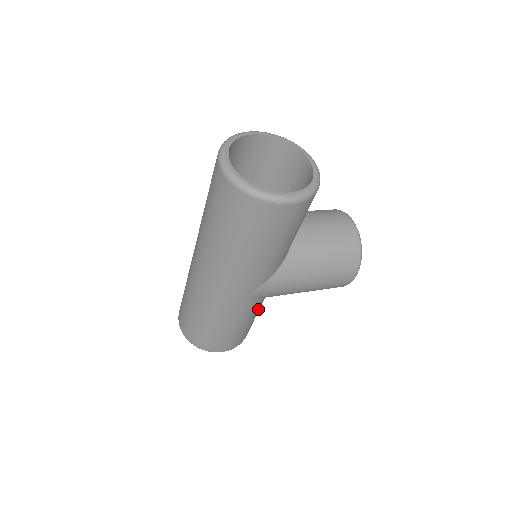
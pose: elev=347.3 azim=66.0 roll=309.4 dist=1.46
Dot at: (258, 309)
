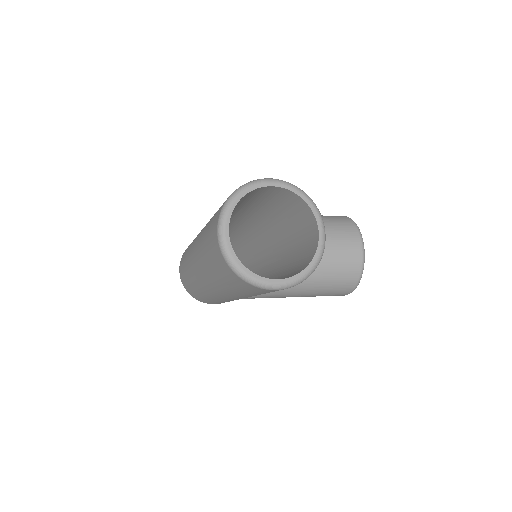
Dot at: occluded
